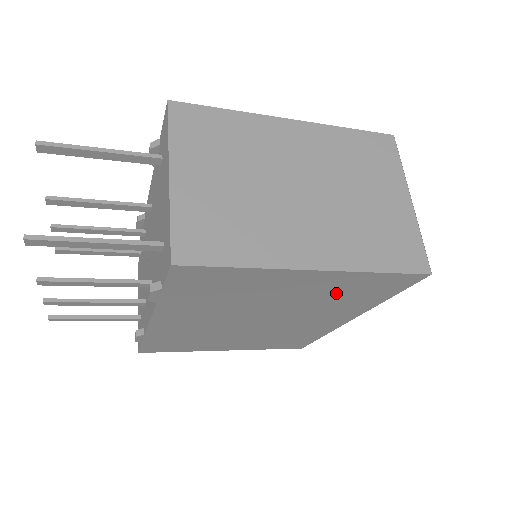
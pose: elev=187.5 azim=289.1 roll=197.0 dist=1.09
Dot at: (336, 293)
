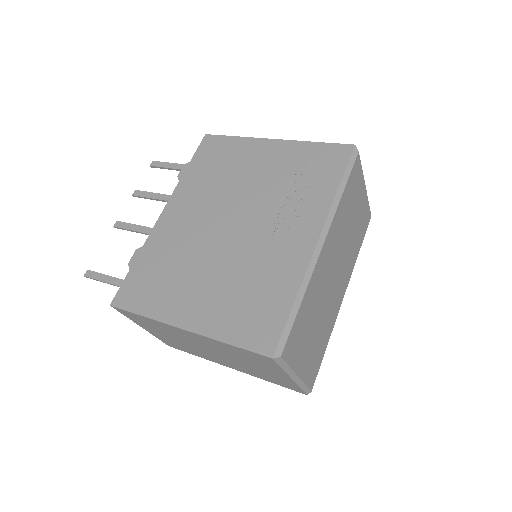
Dot at: occluded
